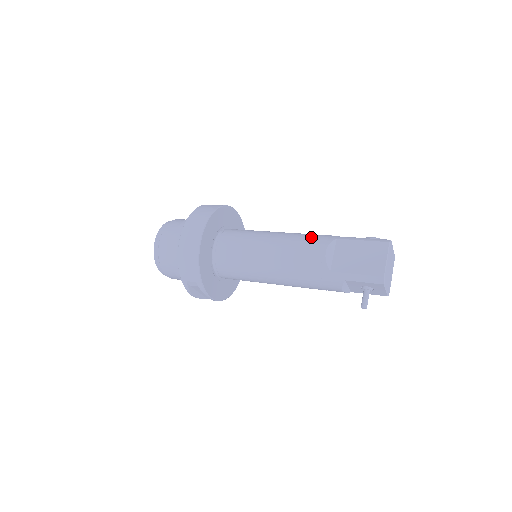
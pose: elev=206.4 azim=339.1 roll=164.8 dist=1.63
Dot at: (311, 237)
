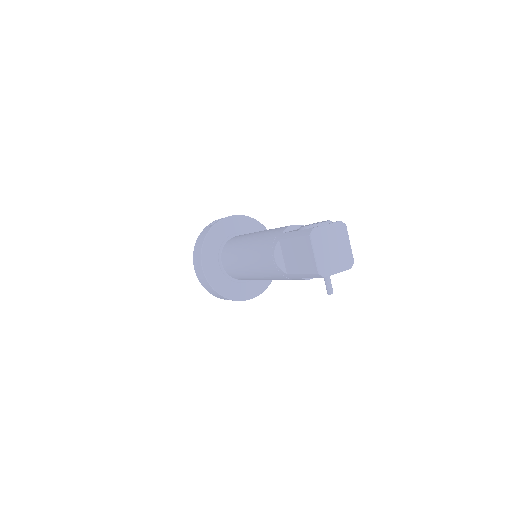
Dot at: (265, 243)
